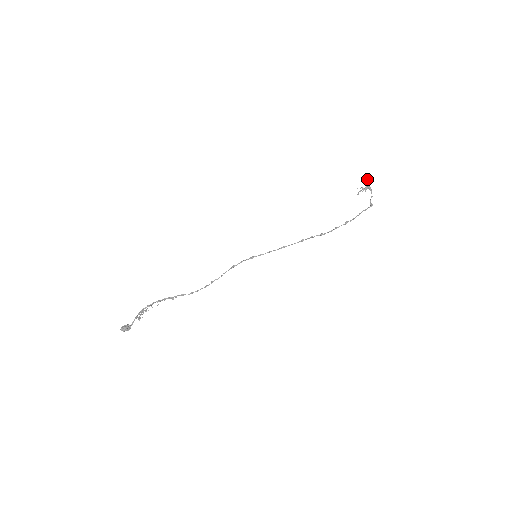
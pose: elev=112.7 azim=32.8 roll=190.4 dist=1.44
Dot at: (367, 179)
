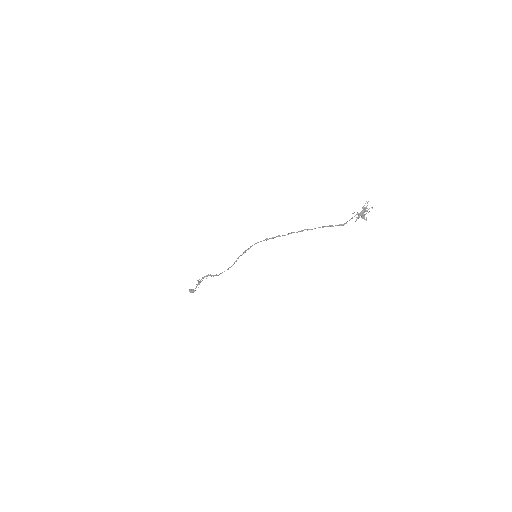
Dot at: occluded
